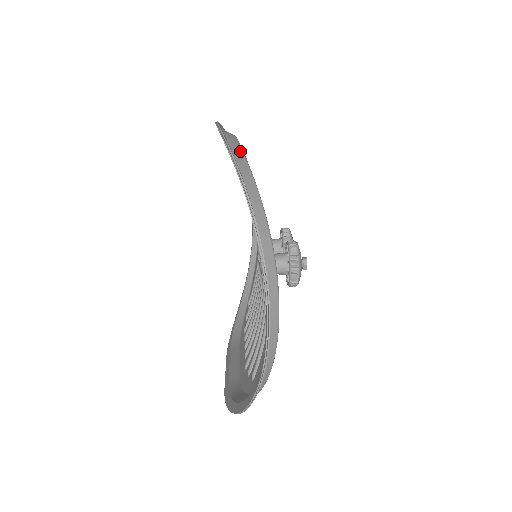
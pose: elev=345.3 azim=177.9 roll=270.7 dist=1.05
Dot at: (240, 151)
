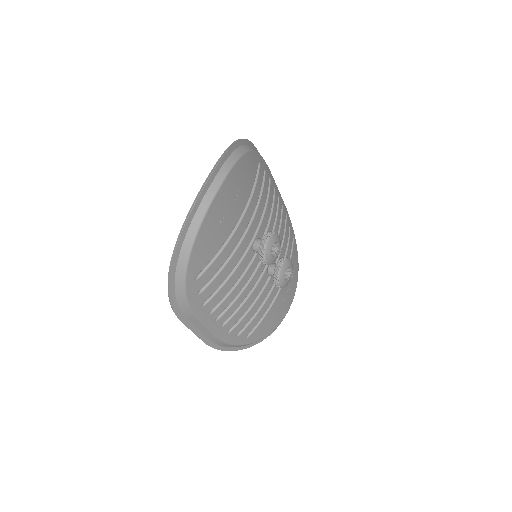
Dot at: (258, 153)
